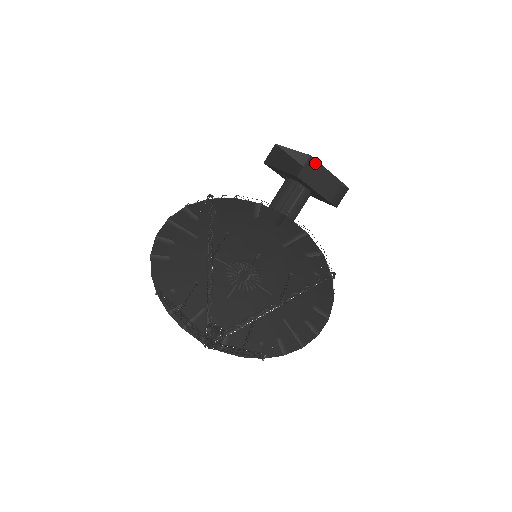
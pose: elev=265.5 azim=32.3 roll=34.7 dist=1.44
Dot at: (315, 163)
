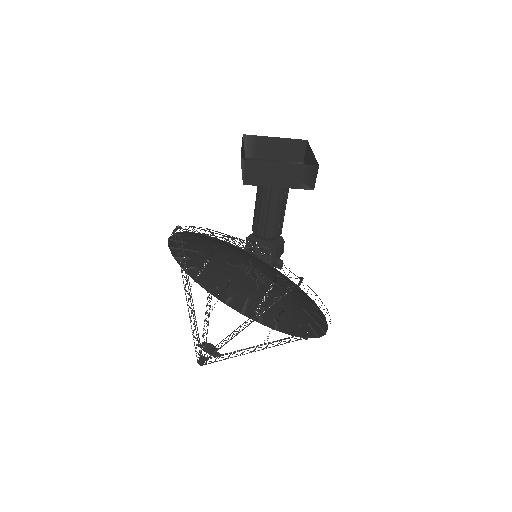
Dot at: (256, 163)
